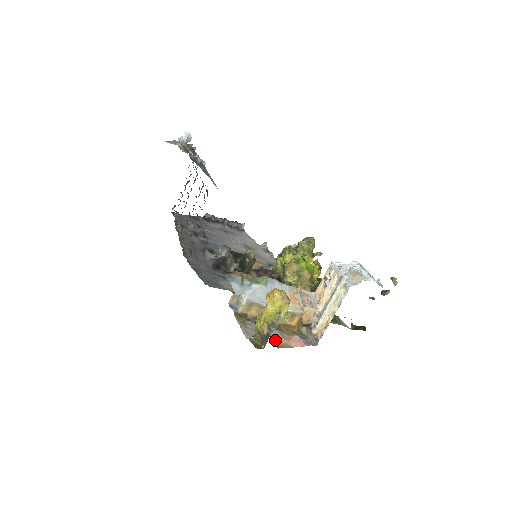
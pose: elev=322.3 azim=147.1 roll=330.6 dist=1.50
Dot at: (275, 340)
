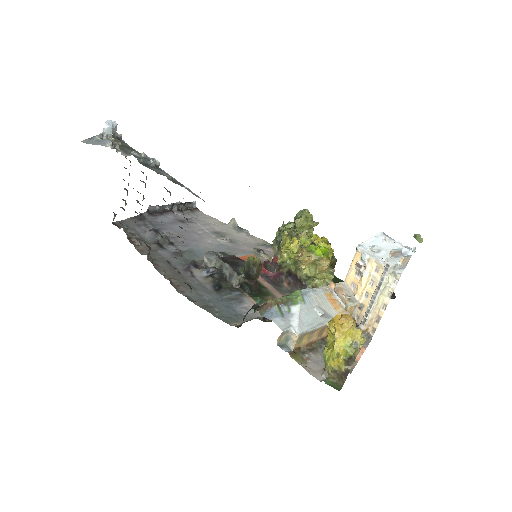
Dot at: occluded
